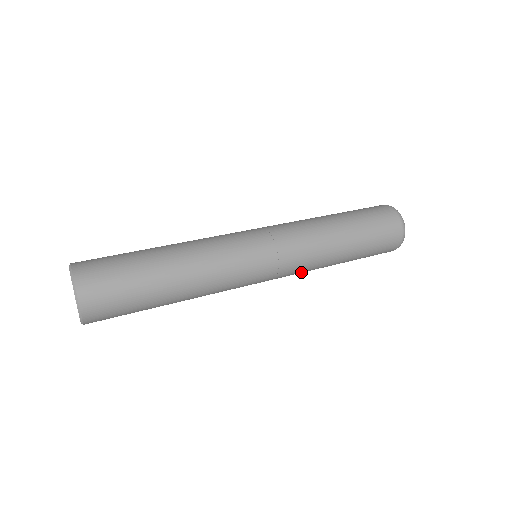
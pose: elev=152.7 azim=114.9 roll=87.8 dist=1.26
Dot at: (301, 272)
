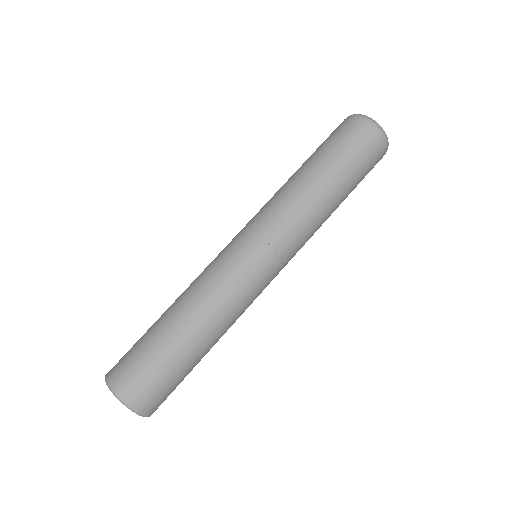
Dot at: occluded
